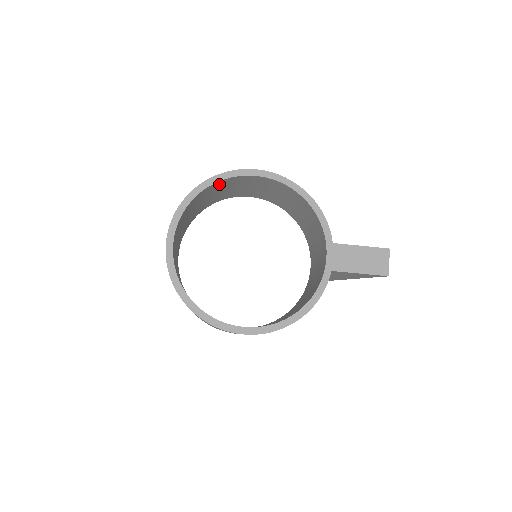
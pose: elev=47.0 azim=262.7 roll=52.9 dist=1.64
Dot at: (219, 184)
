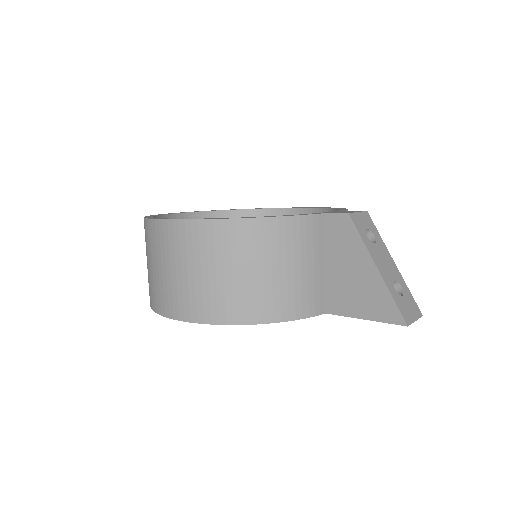
Dot at: occluded
